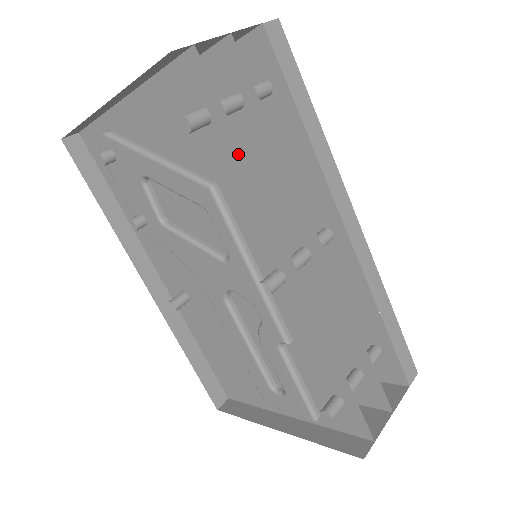
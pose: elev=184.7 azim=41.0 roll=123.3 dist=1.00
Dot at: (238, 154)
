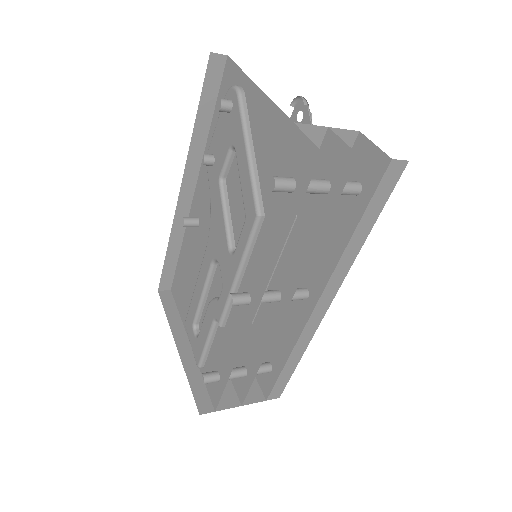
Dot at: (287, 227)
